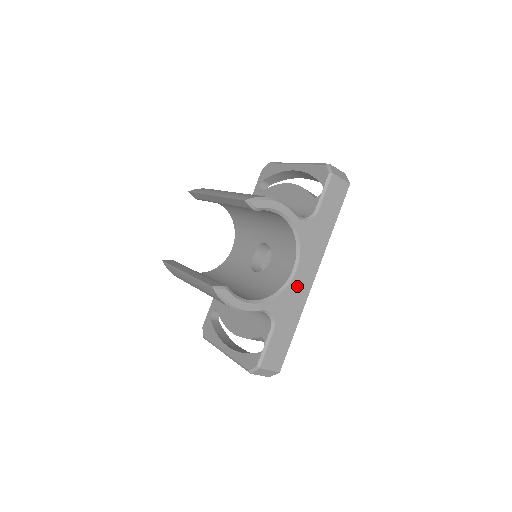
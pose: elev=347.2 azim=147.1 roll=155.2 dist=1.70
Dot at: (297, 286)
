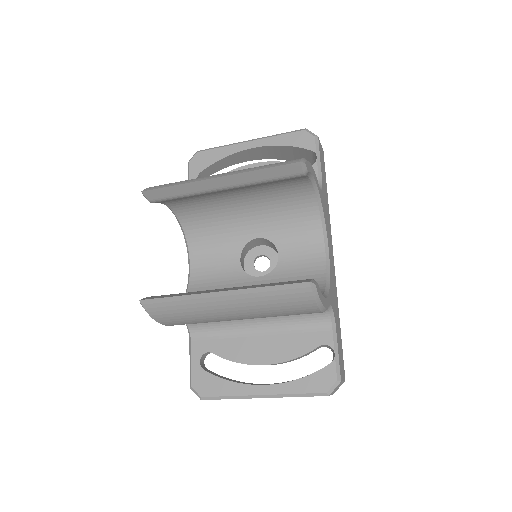
Dot at: (331, 269)
